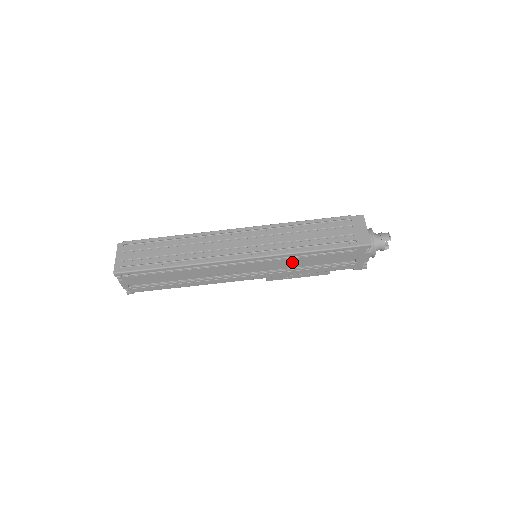
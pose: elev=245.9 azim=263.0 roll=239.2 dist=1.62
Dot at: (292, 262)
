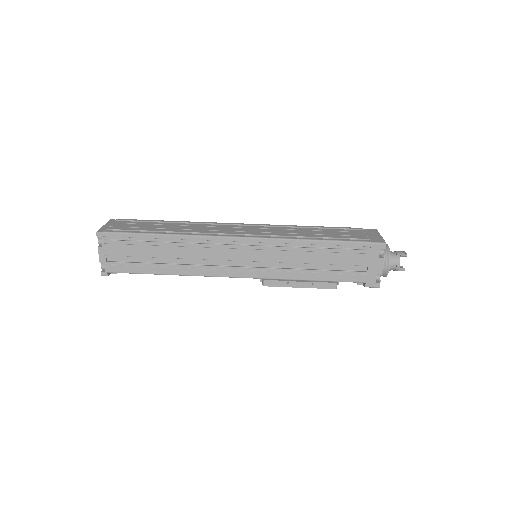
Dot at: (296, 255)
